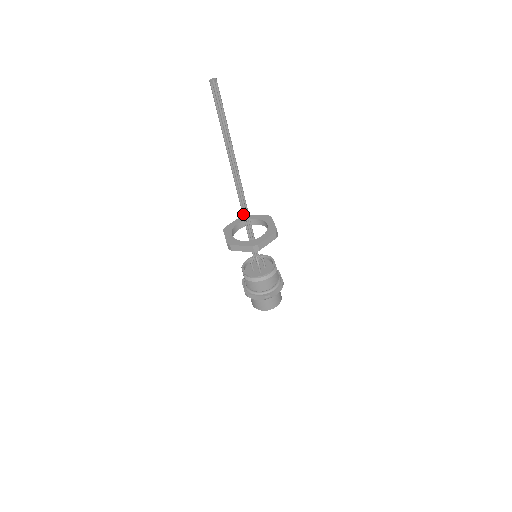
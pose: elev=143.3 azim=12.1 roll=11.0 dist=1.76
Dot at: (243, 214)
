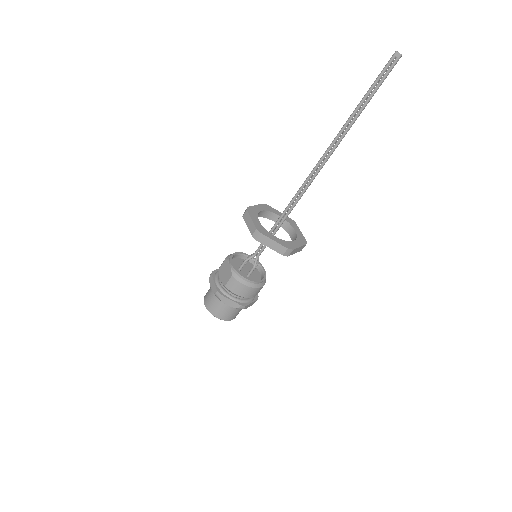
Dot at: (289, 206)
